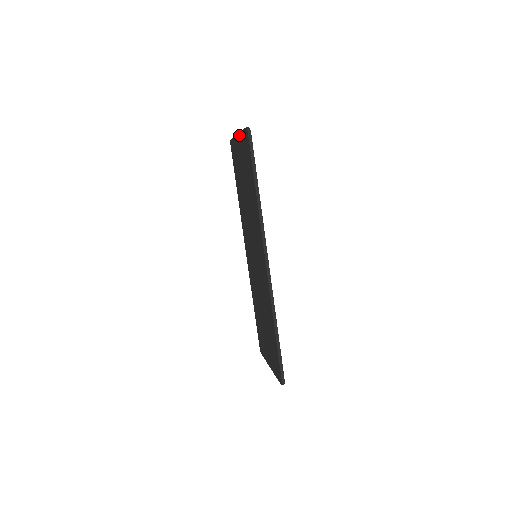
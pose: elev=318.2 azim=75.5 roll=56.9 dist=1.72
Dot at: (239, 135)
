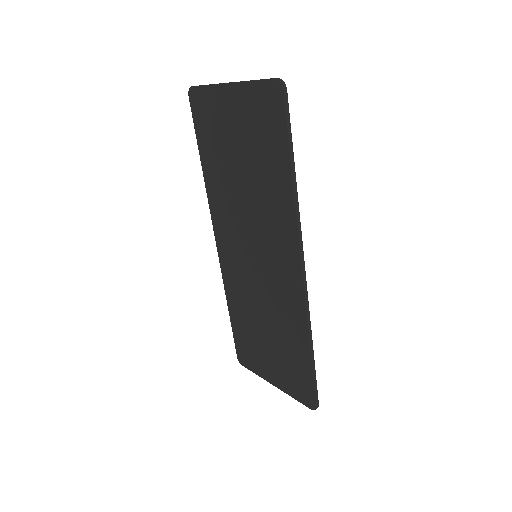
Dot at: (237, 86)
